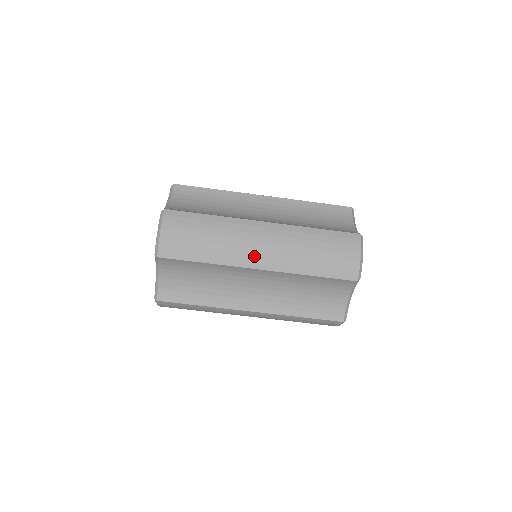
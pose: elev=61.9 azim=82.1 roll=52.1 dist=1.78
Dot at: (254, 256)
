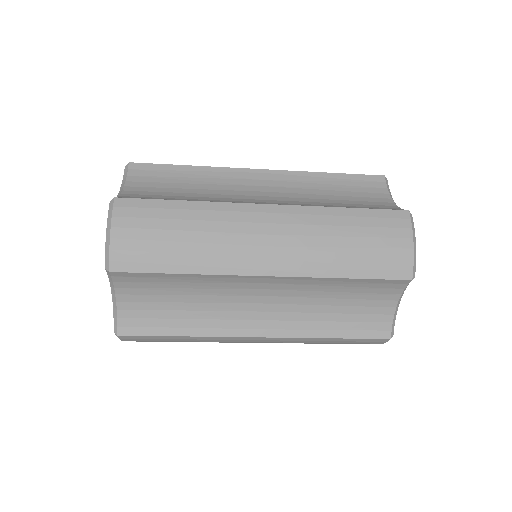
Dot at: (257, 257)
